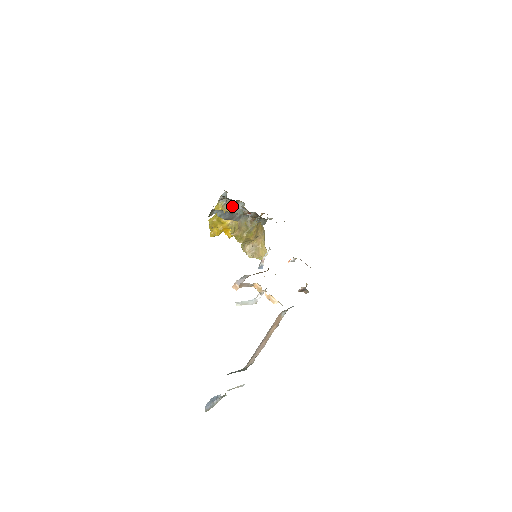
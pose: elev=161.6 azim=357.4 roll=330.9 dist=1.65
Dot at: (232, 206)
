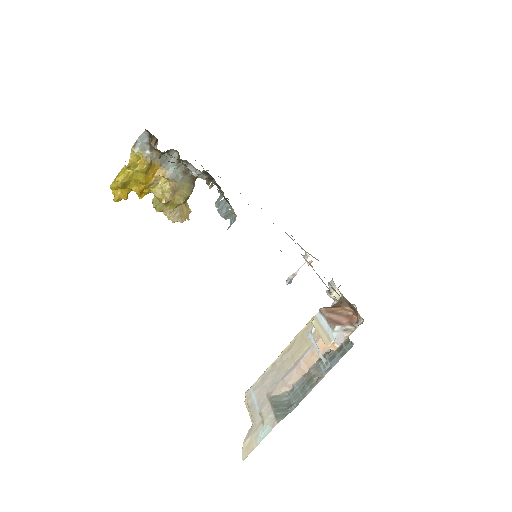
Dot at: (160, 158)
